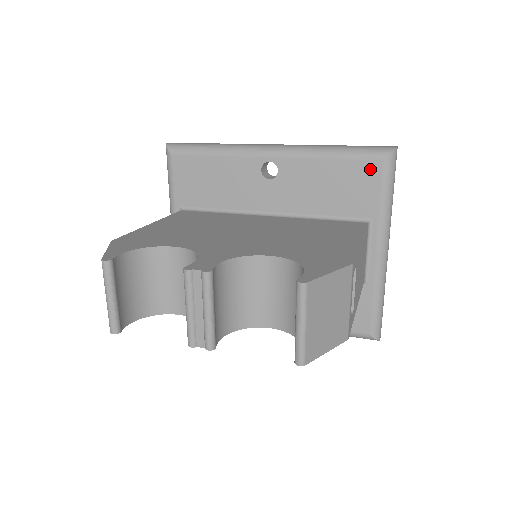
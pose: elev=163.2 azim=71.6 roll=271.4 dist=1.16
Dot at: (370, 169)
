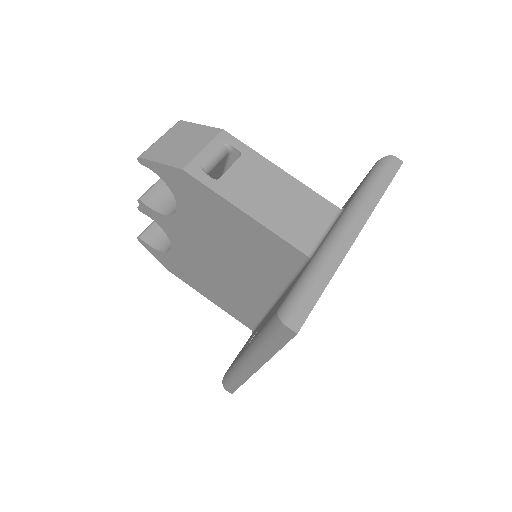
Dot at: occluded
